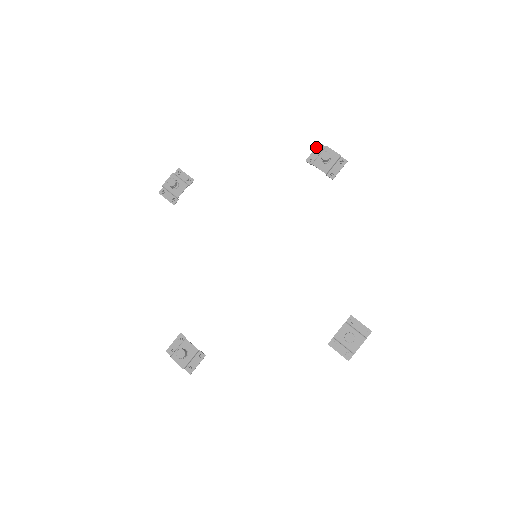
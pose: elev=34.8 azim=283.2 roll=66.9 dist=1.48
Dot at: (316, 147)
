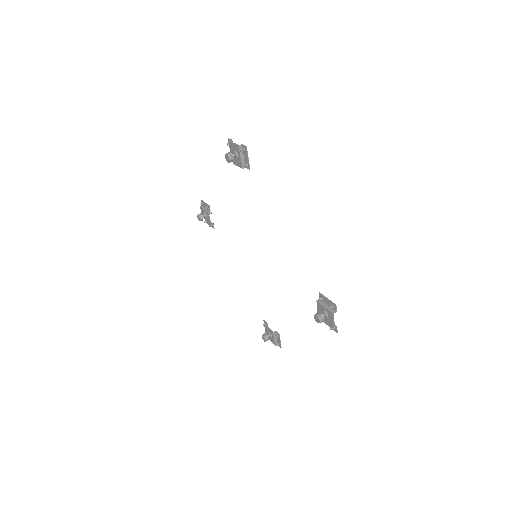
Dot at: occluded
